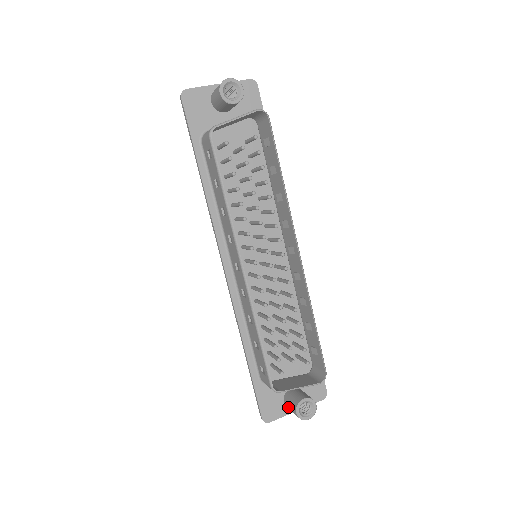
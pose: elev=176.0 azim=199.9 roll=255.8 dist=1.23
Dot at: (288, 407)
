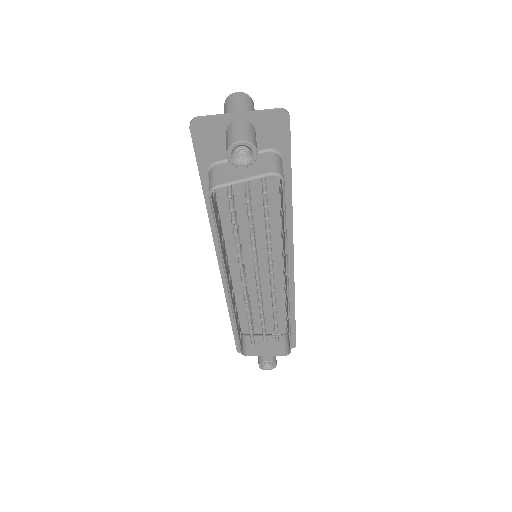
Dot at: occluded
